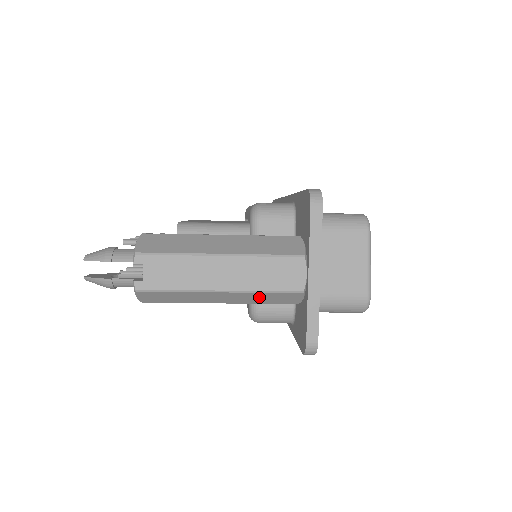
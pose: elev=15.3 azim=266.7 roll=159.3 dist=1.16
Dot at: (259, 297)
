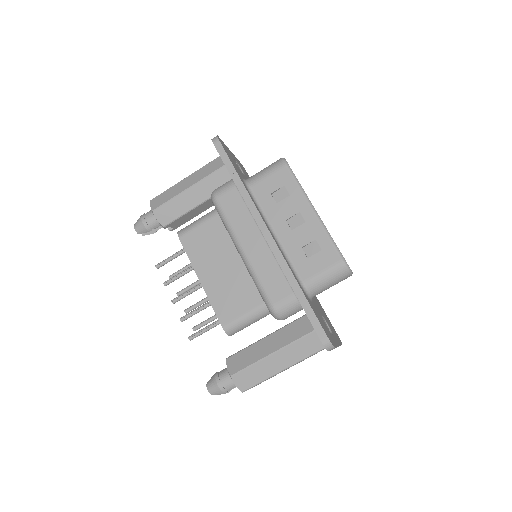
Dot at: (204, 171)
